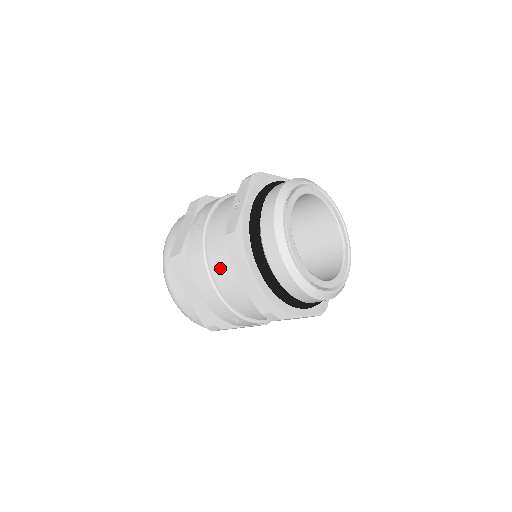
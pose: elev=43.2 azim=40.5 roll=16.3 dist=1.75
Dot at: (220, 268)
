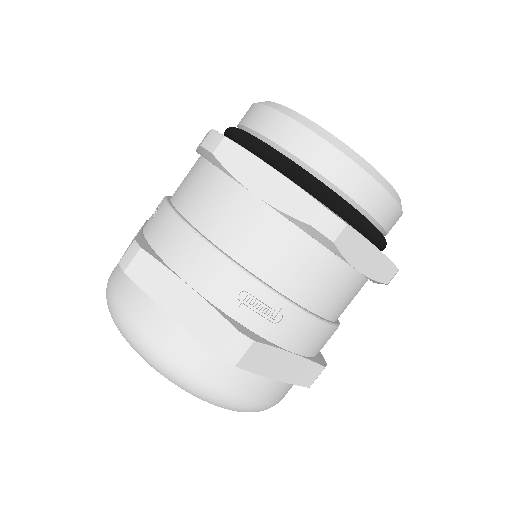
Dot at: (209, 210)
